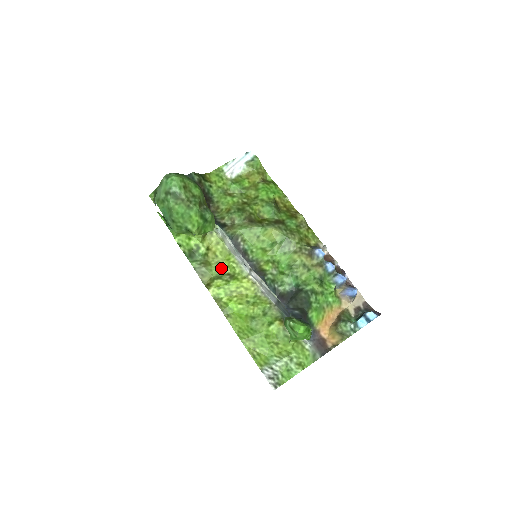
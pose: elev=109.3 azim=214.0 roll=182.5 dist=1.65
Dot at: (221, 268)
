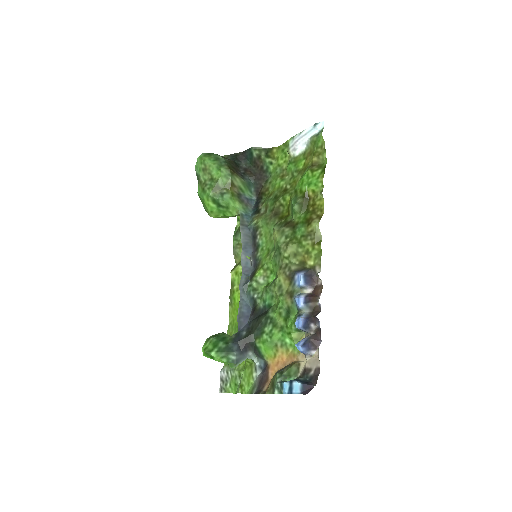
Dot at: occluded
